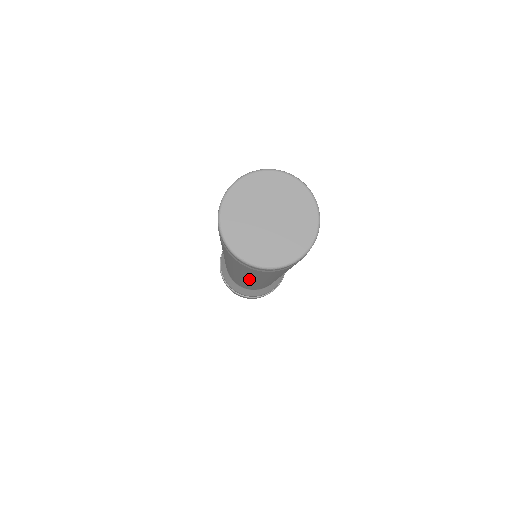
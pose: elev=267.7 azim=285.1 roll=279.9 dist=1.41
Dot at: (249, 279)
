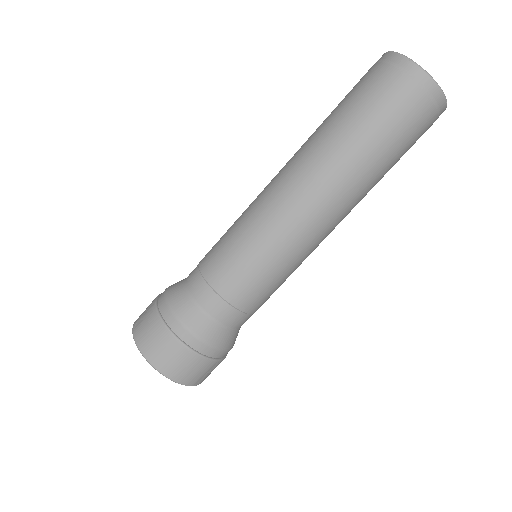
Dot at: (308, 153)
